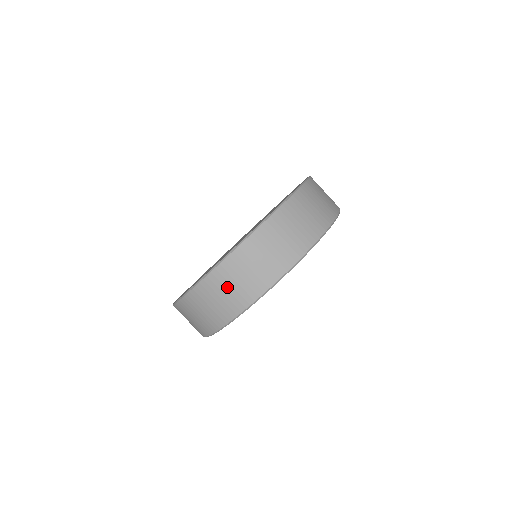
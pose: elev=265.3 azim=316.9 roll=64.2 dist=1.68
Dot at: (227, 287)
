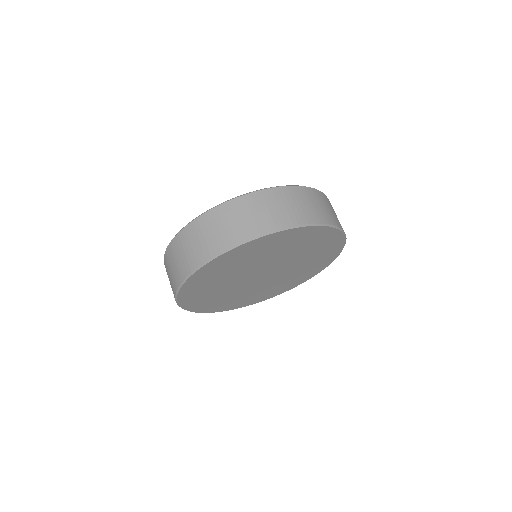
Dot at: (258, 210)
